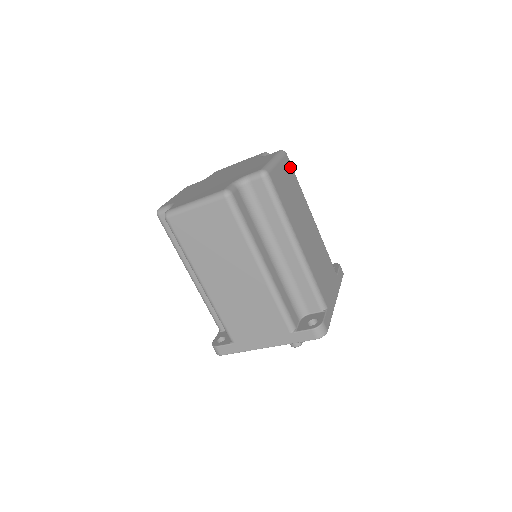
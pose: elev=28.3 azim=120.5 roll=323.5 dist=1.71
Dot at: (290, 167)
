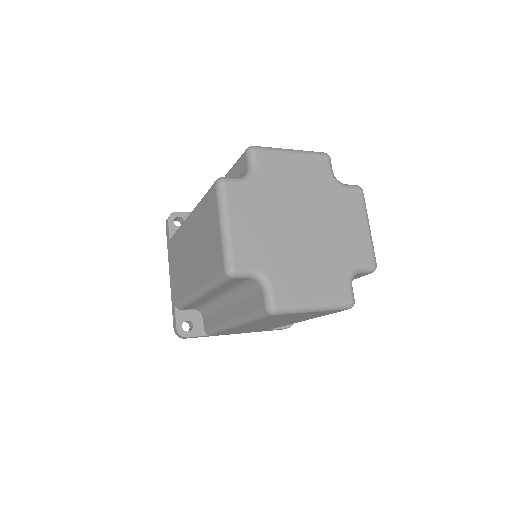
Dot at: occluded
